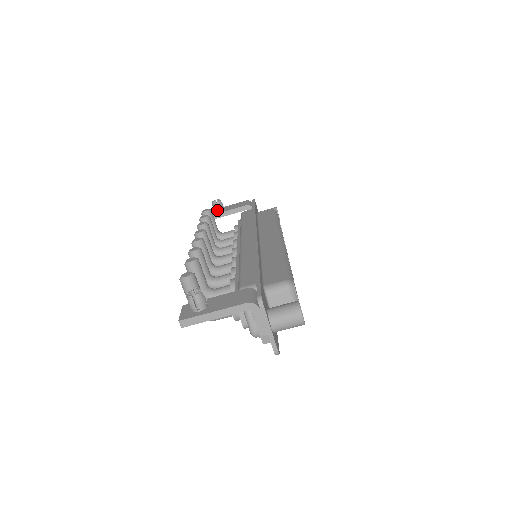
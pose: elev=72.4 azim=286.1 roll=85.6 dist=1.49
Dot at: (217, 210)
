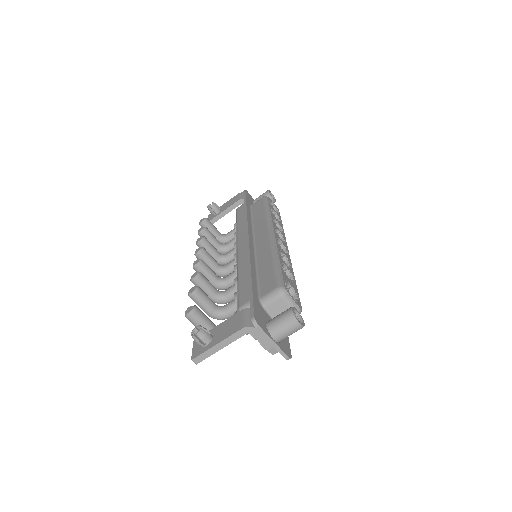
Dot at: (214, 213)
